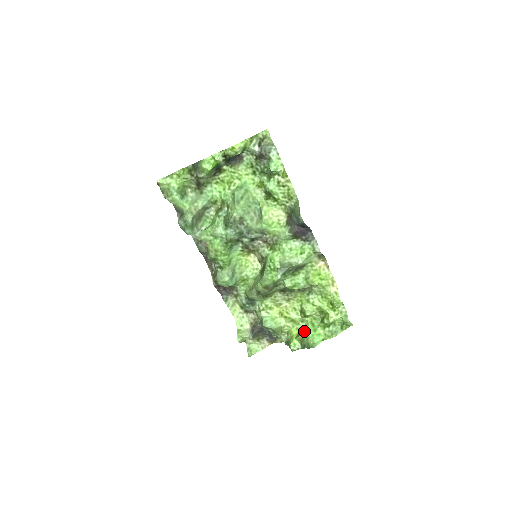
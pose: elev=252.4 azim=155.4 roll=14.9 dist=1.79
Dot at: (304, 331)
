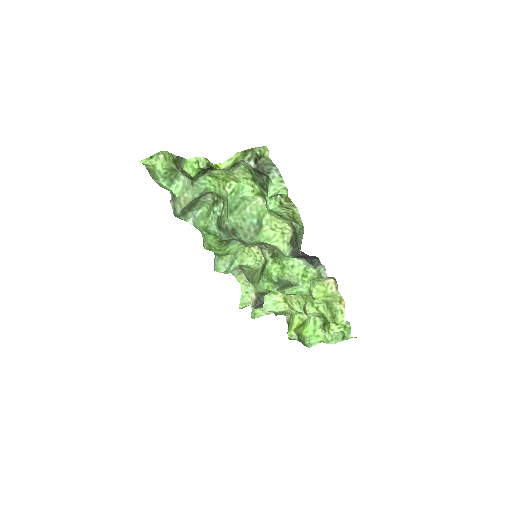
Dot at: (303, 327)
